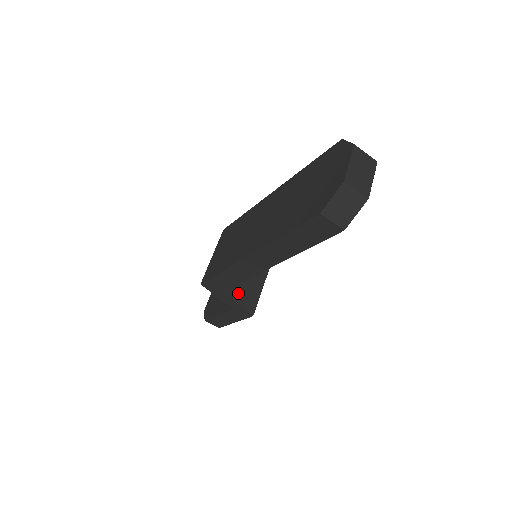
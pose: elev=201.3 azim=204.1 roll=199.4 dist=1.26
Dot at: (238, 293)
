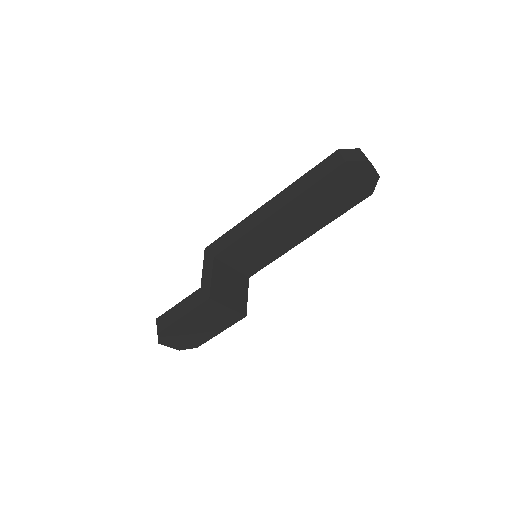
Dot at: (218, 276)
